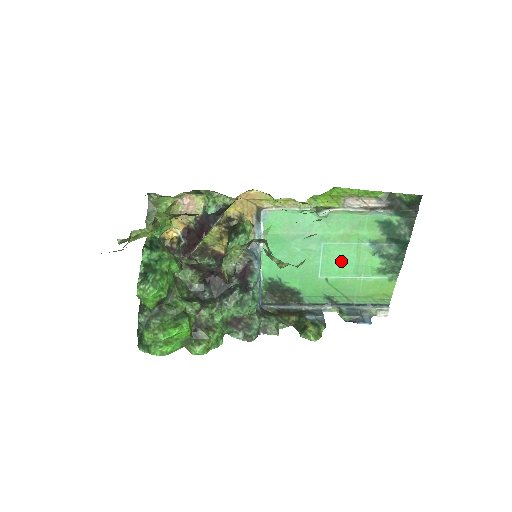
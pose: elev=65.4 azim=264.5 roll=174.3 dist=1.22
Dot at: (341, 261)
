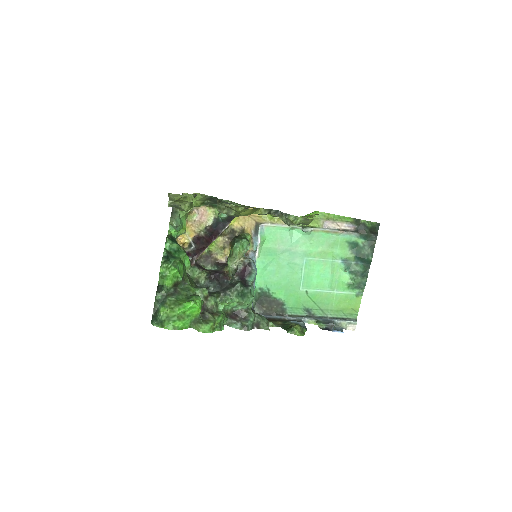
Dot at: (319, 276)
